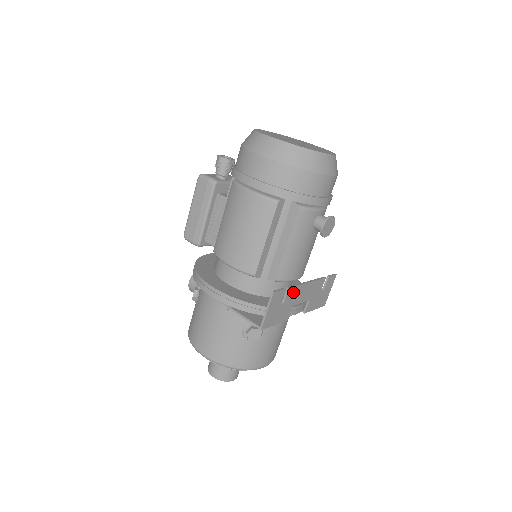
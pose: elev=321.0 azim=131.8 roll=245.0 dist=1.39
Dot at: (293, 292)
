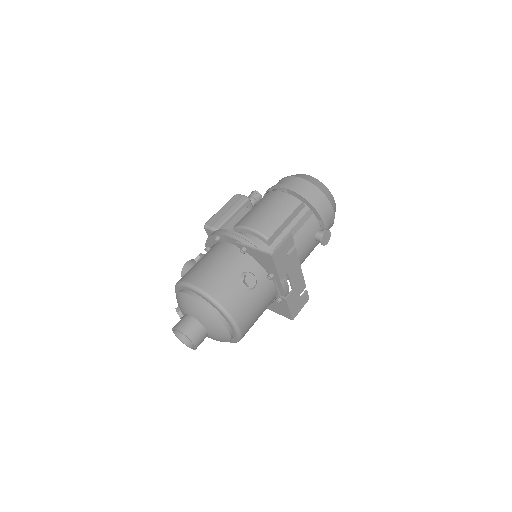
Dot at: (294, 258)
